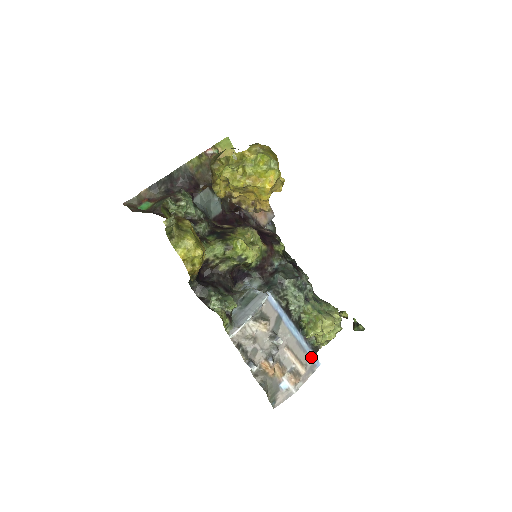
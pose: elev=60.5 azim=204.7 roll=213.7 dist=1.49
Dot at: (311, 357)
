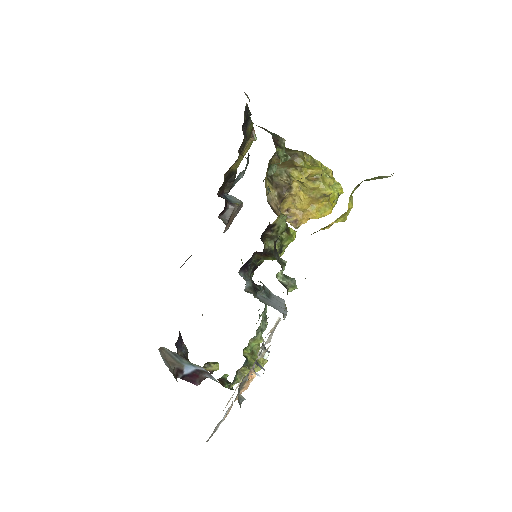
Dot at: occluded
